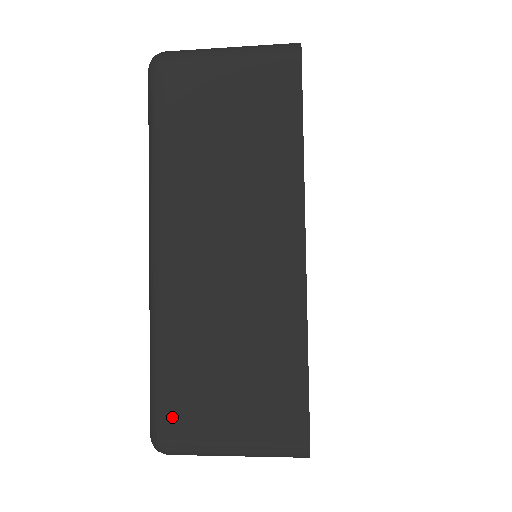
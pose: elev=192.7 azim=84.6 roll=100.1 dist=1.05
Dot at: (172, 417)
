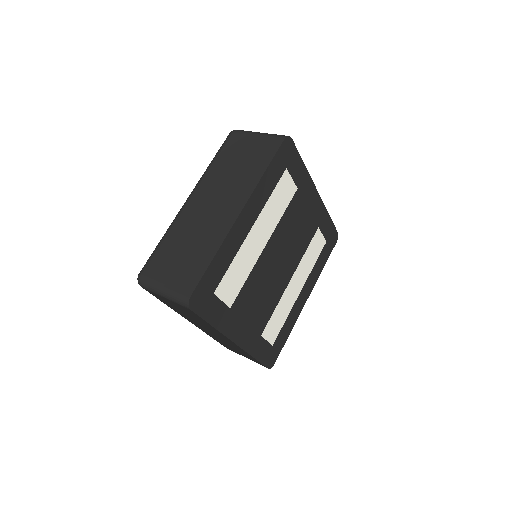
Dot at: (224, 346)
